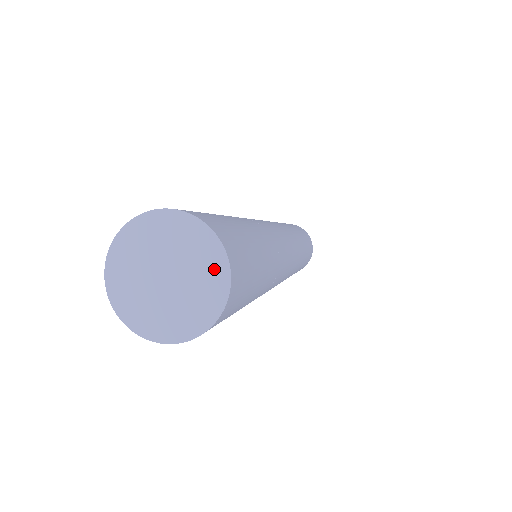
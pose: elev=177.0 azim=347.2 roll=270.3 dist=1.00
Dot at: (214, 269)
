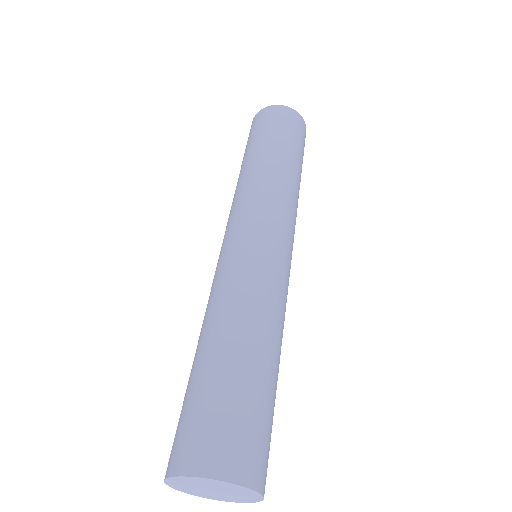
Dot at: (245, 500)
